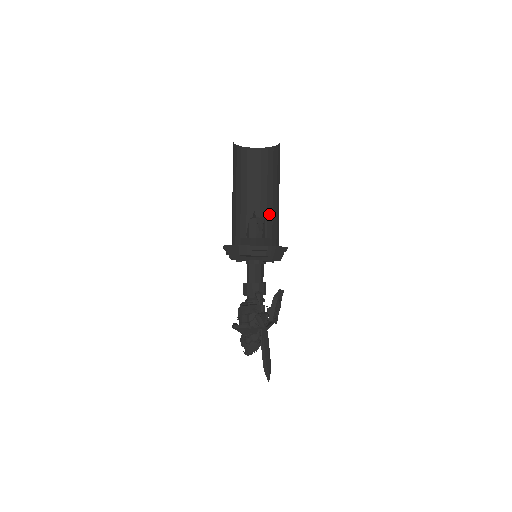
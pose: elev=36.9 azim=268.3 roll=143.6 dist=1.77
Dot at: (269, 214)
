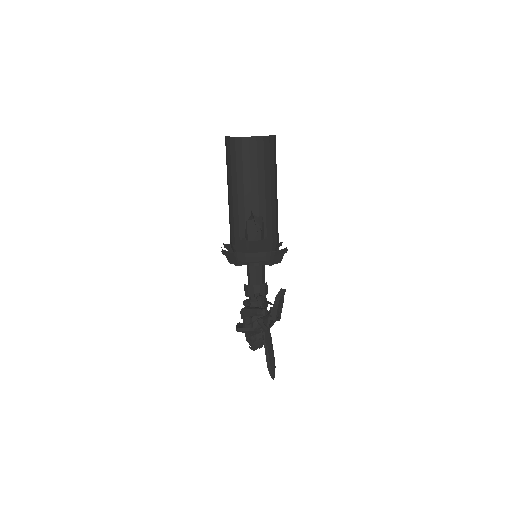
Dot at: (268, 209)
